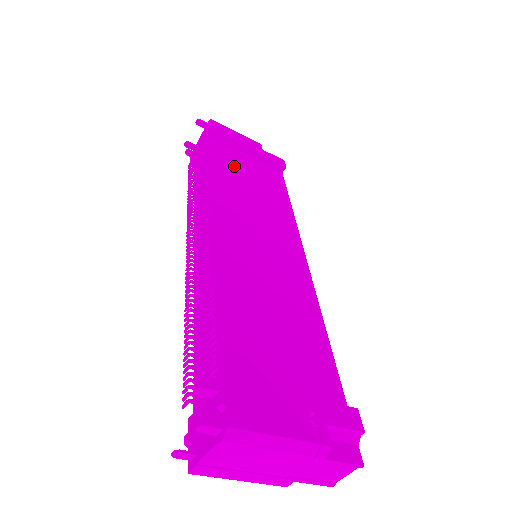
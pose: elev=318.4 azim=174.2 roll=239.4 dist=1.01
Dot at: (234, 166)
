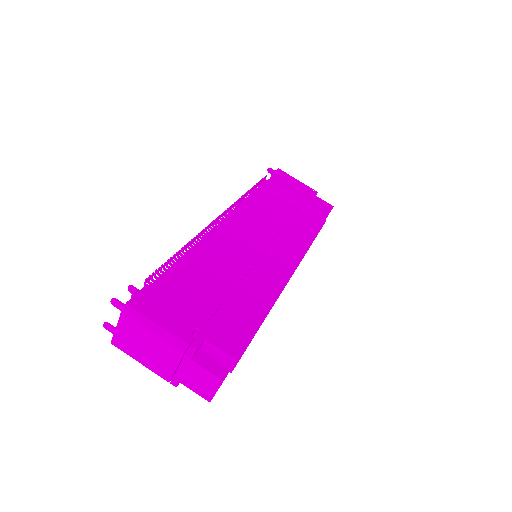
Dot at: (277, 199)
